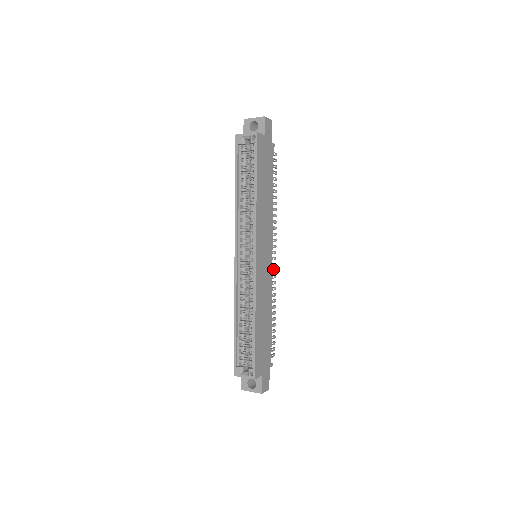
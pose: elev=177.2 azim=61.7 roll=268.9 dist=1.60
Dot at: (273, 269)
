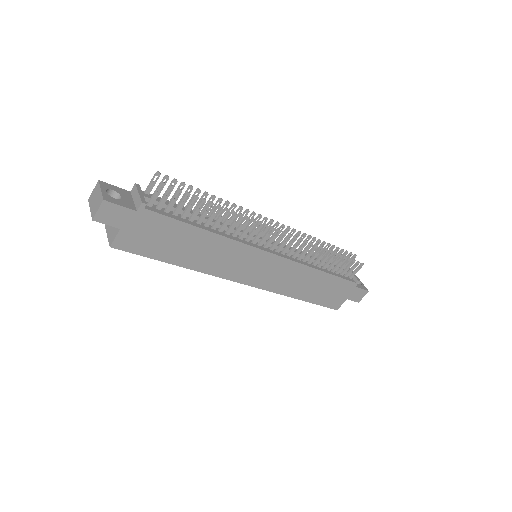
Dot at: (290, 242)
